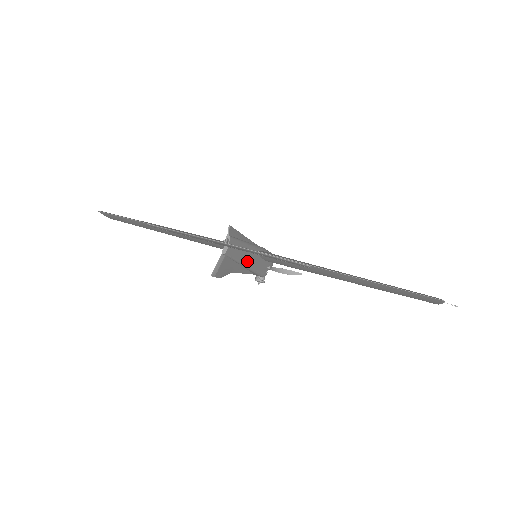
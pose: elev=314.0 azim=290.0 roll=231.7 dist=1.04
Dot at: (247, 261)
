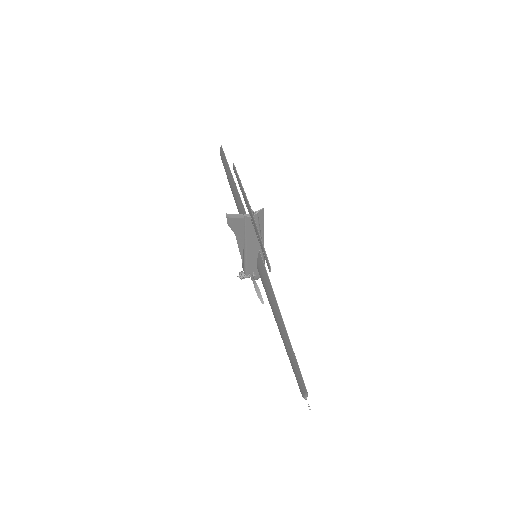
Dot at: (249, 245)
